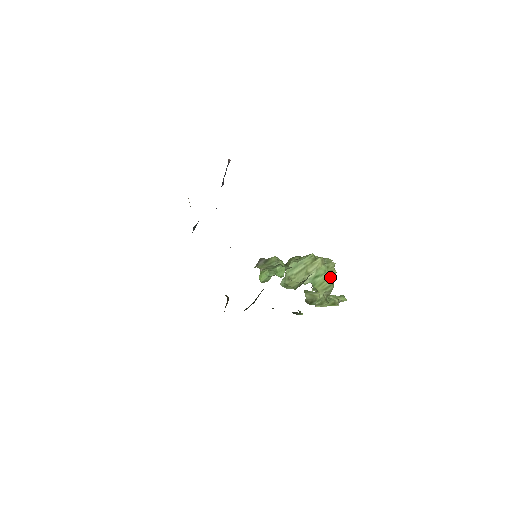
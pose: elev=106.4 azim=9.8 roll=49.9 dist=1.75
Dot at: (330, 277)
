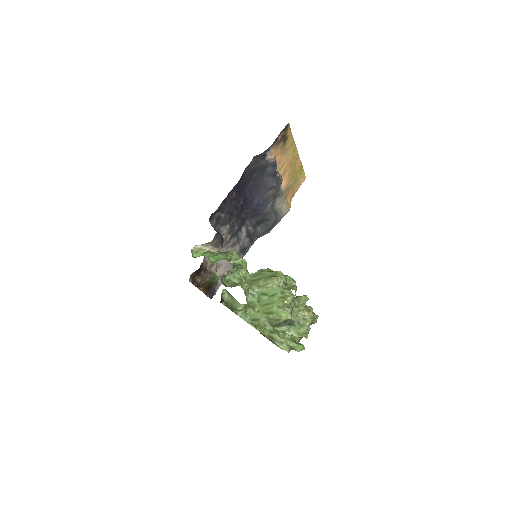
Dot at: (277, 303)
